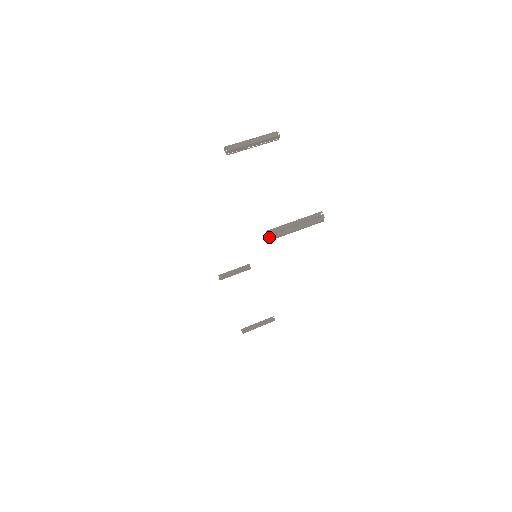
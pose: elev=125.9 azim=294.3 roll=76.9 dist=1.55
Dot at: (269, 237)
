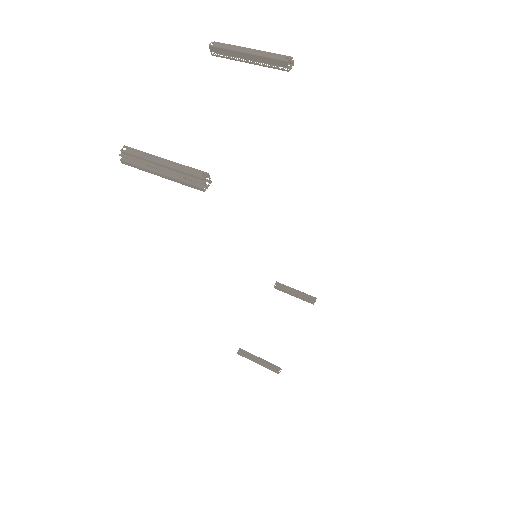
Dot at: (120, 155)
